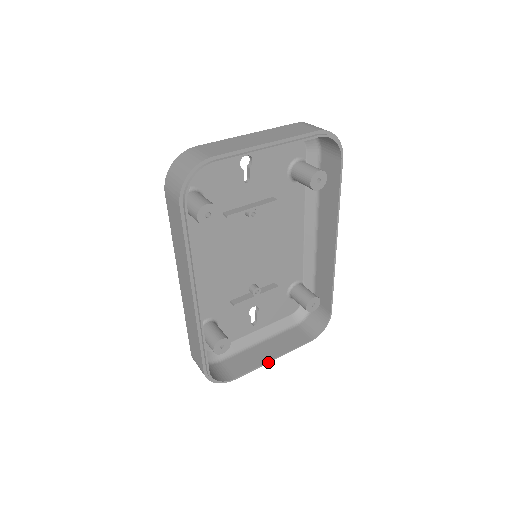
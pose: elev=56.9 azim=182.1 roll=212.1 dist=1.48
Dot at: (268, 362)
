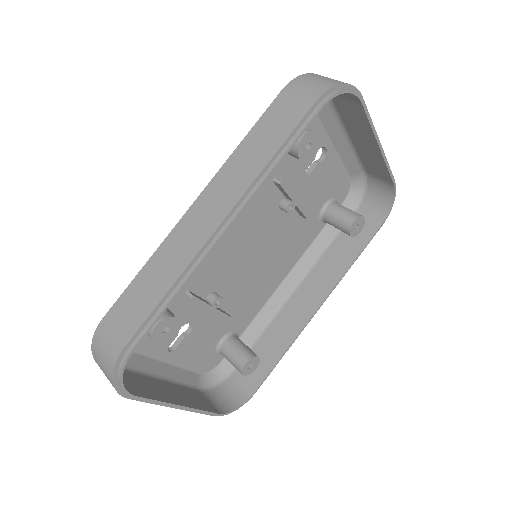
Dot at: (175, 405)
